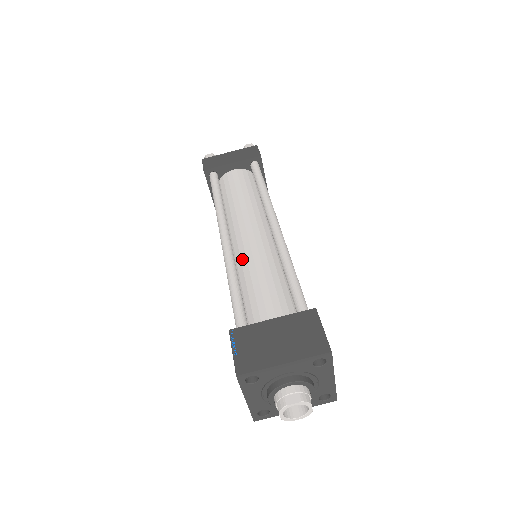
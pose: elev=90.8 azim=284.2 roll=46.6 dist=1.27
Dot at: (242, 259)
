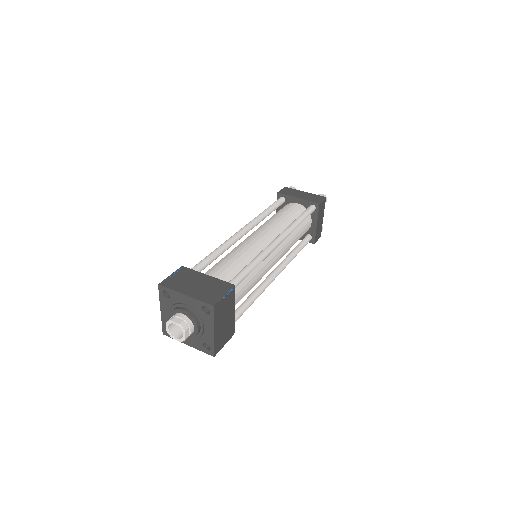
Dot at: (238, 246)
